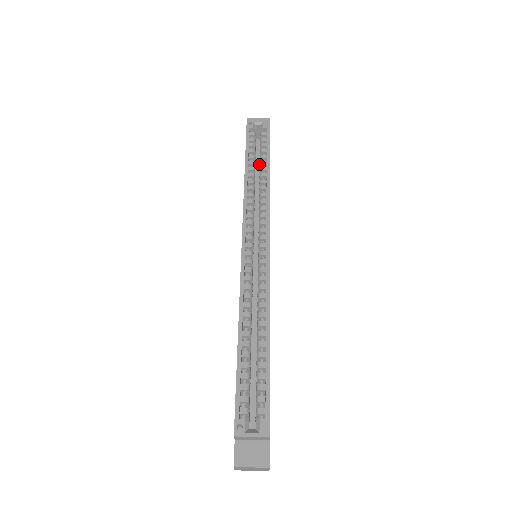
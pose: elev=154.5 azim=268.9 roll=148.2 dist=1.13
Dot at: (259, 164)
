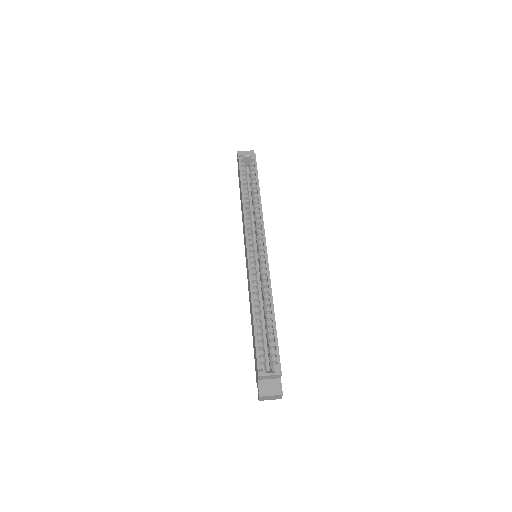
Dot at: (250, 187)
